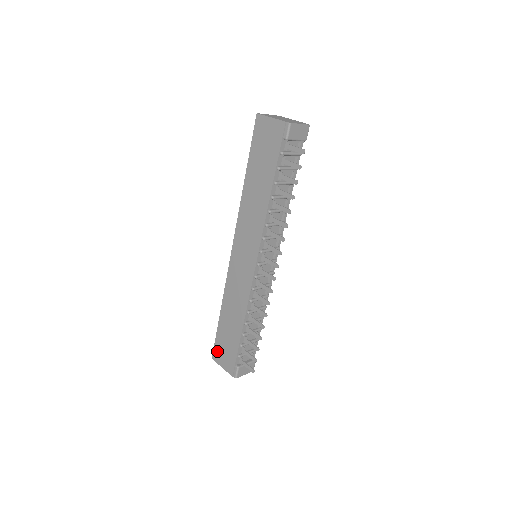
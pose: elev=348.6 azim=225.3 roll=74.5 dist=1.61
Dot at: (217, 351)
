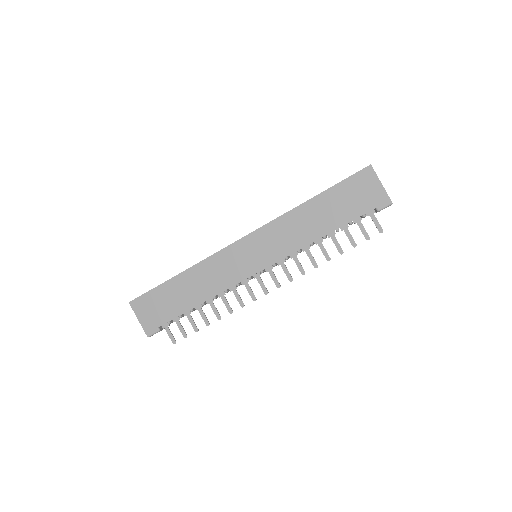
Dot at: (143, 301)
